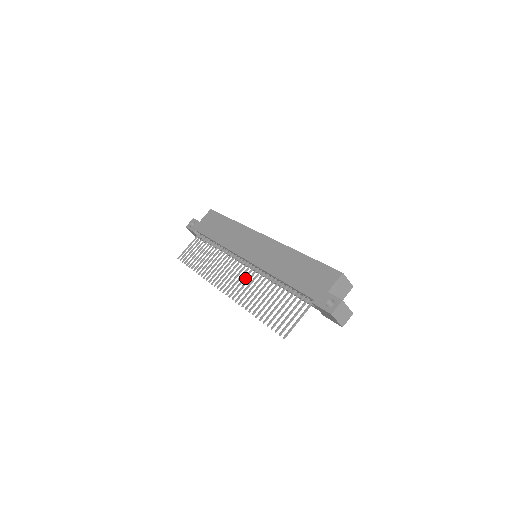
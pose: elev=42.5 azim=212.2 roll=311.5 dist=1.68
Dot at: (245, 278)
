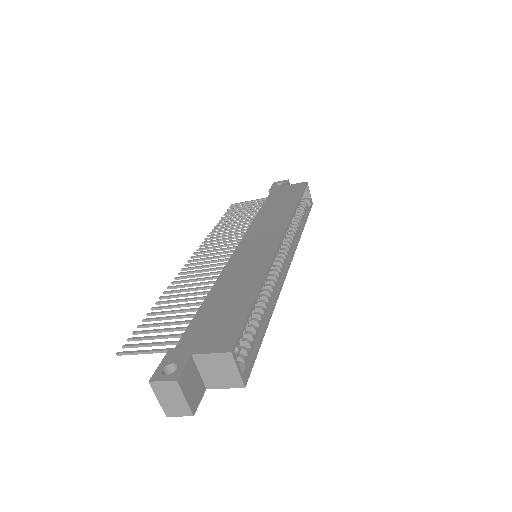
Dot at: (213, 265)
